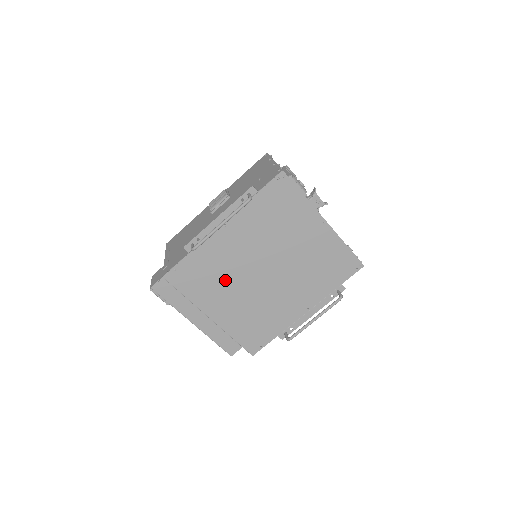
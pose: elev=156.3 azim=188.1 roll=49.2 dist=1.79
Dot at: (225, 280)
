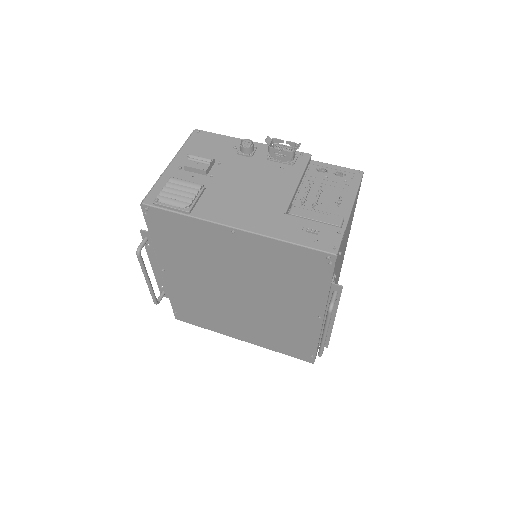
Dot at: (216, 310)
